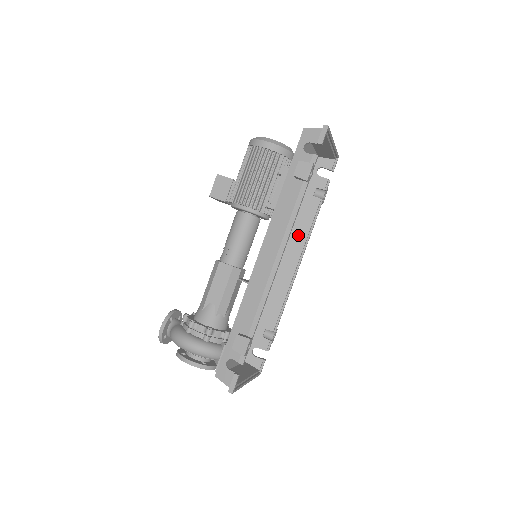
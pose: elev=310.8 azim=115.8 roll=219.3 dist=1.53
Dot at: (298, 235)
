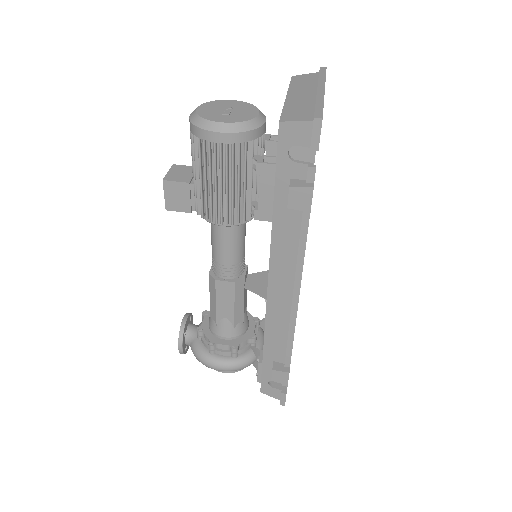
Dot at: occluded
